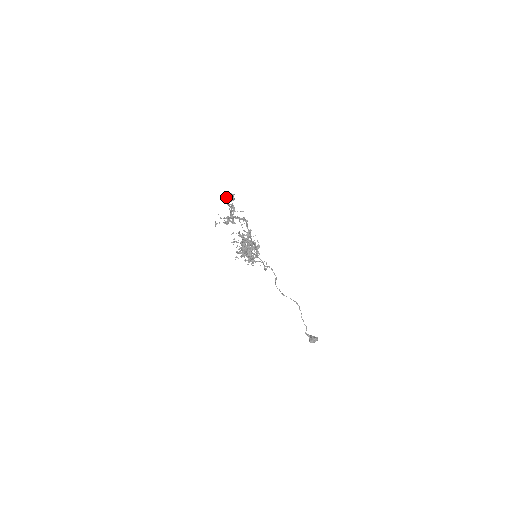
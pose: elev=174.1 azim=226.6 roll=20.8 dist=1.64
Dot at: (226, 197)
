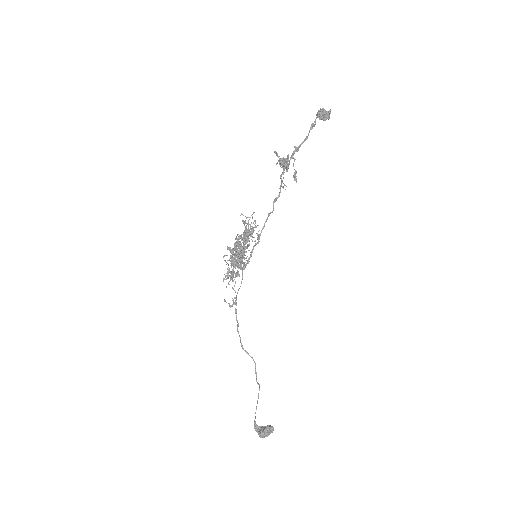
Dot at: occluded
